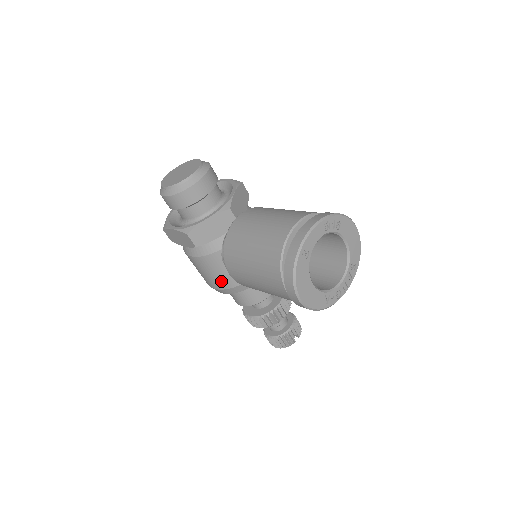
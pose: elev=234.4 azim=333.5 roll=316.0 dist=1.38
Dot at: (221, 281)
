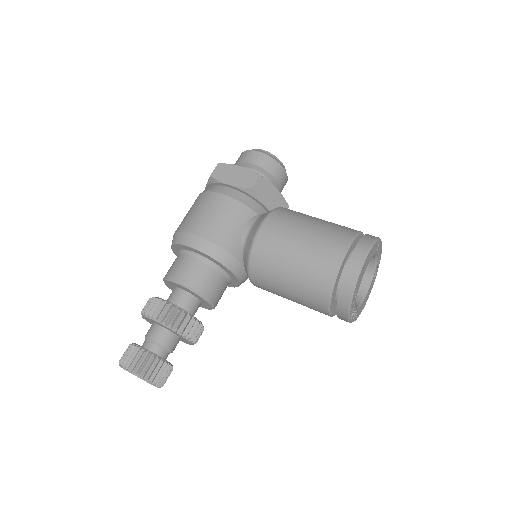
Dot at: (221, 233)
